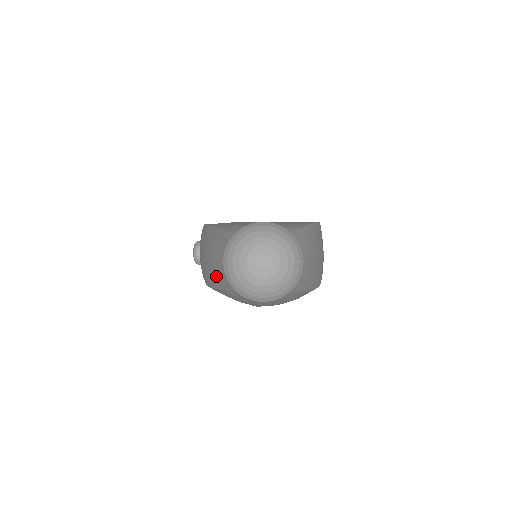
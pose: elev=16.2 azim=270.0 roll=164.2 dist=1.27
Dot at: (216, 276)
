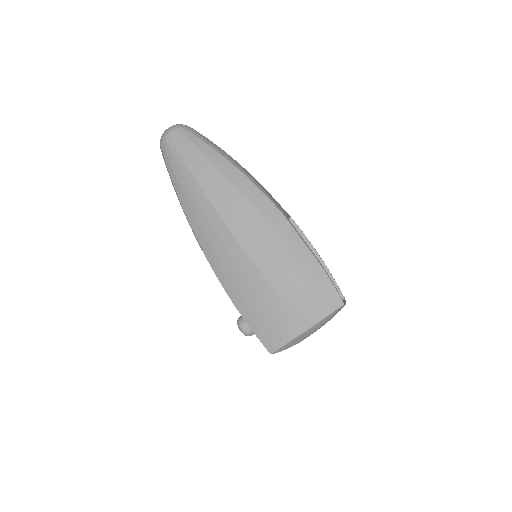
Dot at: (167, 169)
